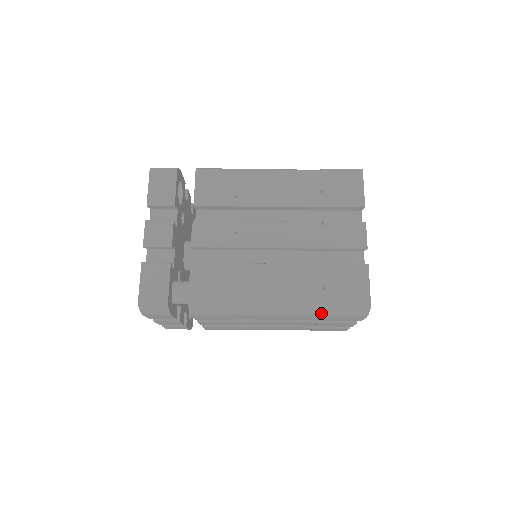
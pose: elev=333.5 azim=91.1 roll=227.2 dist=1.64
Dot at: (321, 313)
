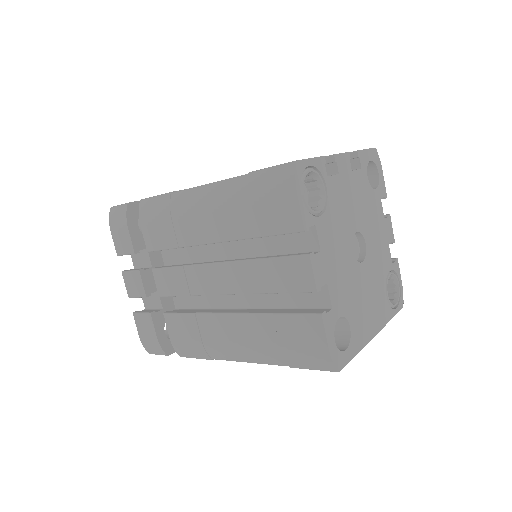
Dot at: (245, 191)
